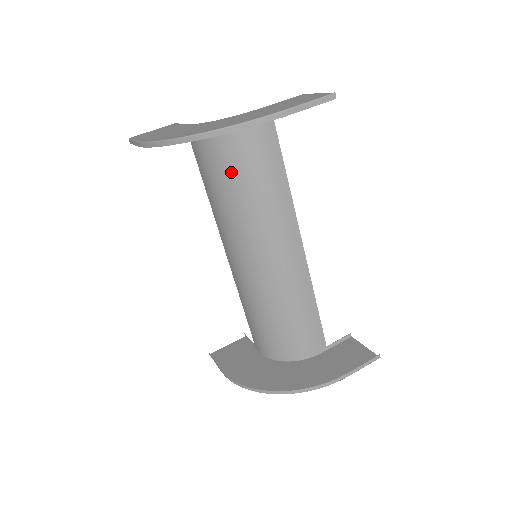
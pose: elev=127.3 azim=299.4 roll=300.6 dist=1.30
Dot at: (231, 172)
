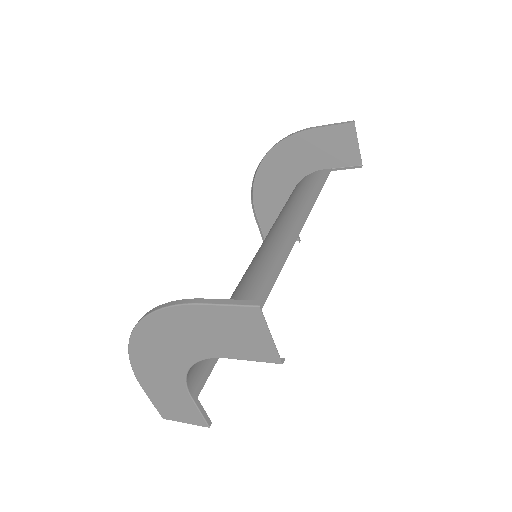
Dot at: occluded
